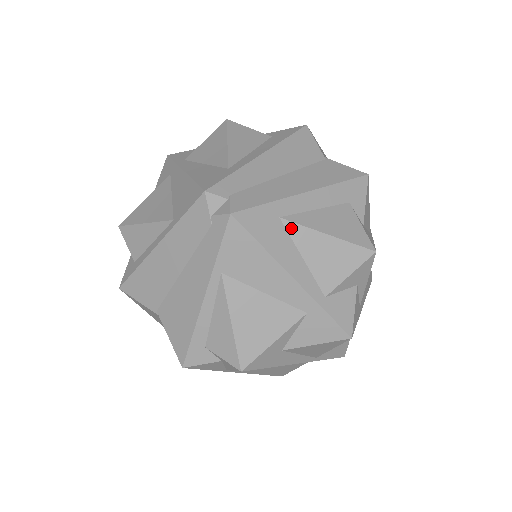
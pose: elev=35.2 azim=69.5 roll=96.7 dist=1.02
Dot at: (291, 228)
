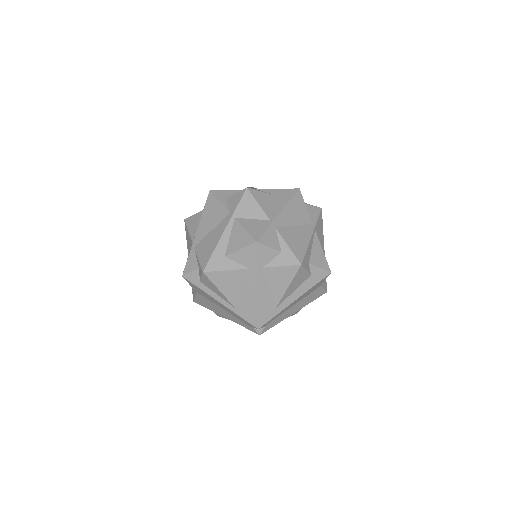
Dot at: occluded
